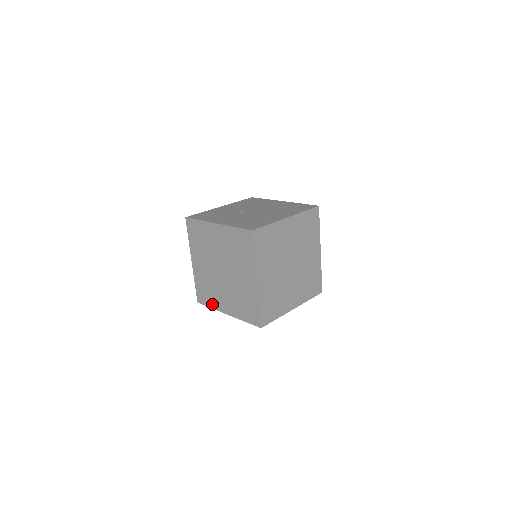
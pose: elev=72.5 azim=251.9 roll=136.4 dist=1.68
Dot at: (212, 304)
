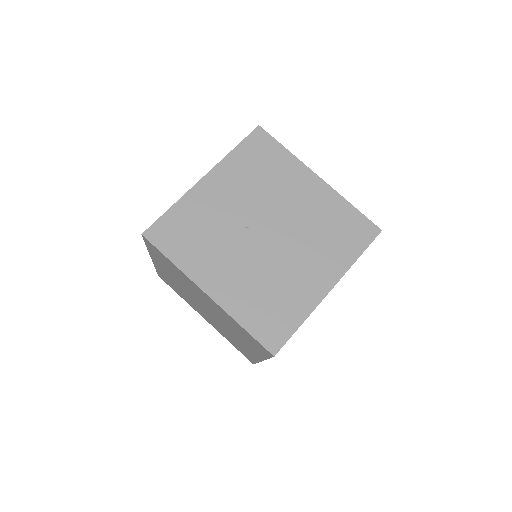
Dot at: (183, 298)
